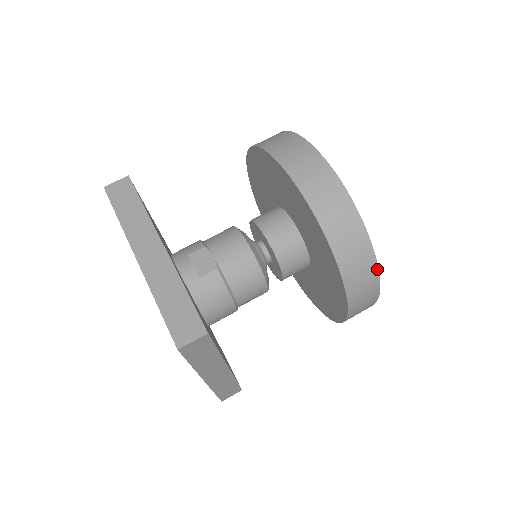
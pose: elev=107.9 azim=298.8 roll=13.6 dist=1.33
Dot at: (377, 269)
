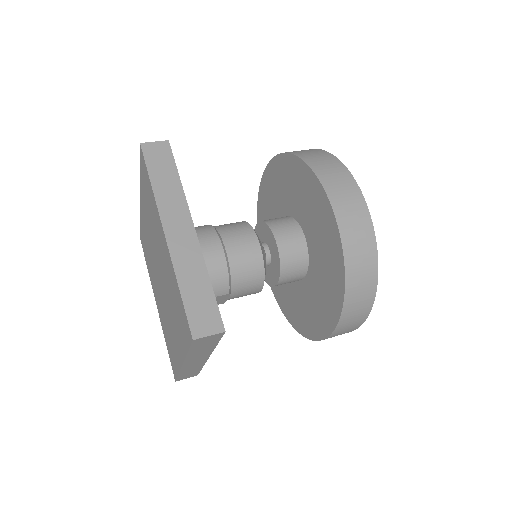
Dot at: (339, 161)
